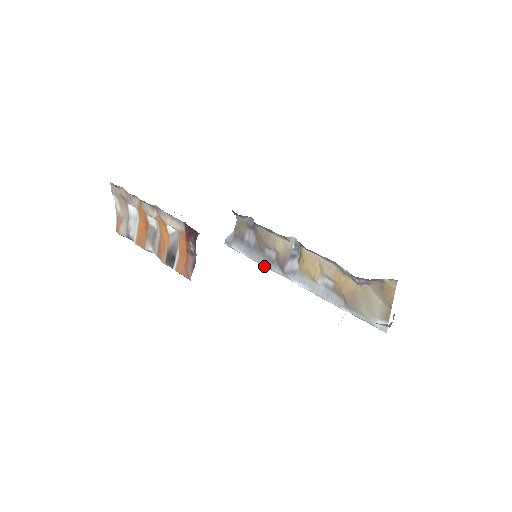
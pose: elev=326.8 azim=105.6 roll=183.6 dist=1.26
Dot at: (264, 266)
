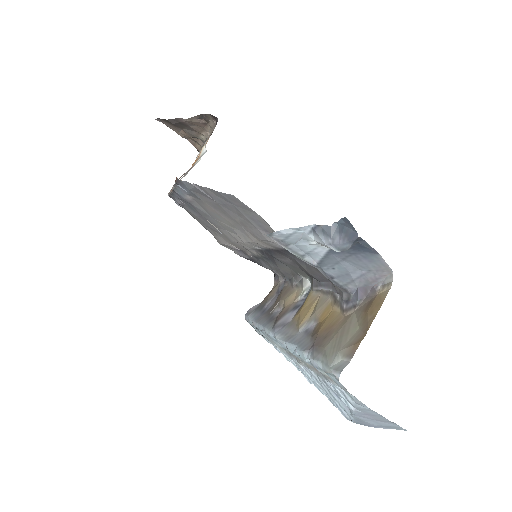
Dot at: (261, 328)
